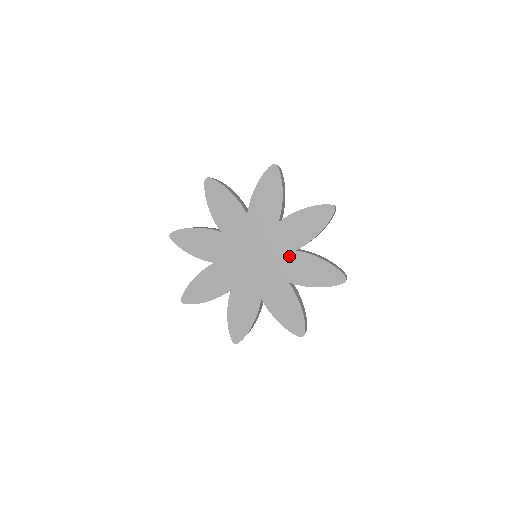
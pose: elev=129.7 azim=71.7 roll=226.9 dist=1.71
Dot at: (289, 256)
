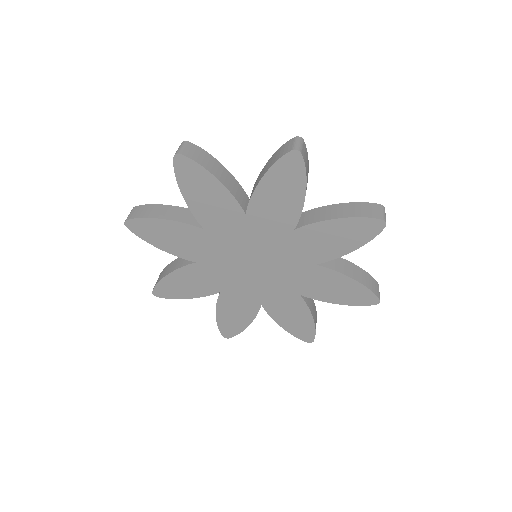
Dot at: (305, 269)
